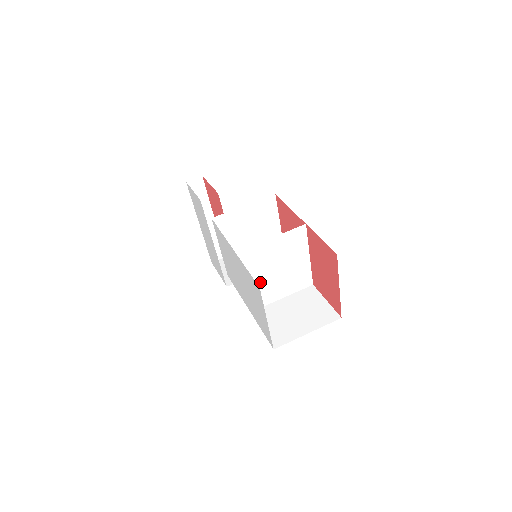
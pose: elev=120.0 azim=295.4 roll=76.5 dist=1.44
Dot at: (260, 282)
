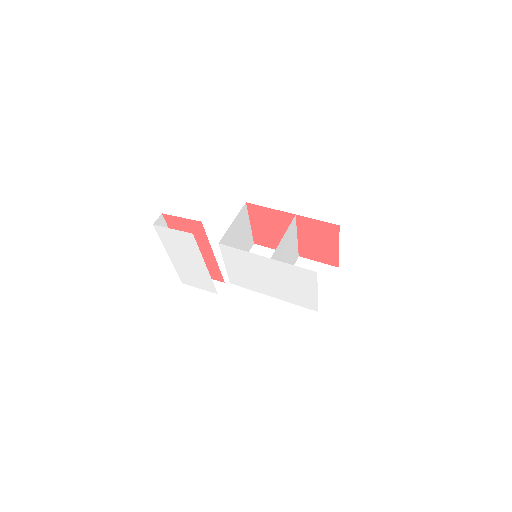
Dot at: occluded
